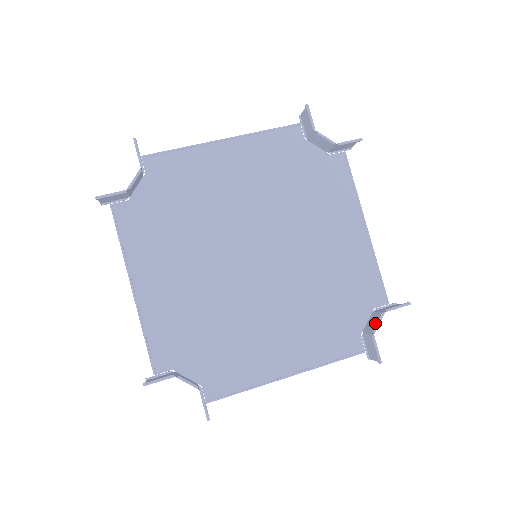
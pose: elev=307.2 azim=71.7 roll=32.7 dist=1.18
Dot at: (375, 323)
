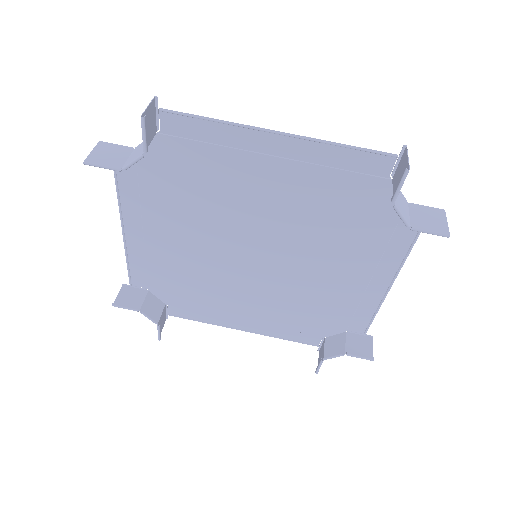
Dot at: (334, 350)
